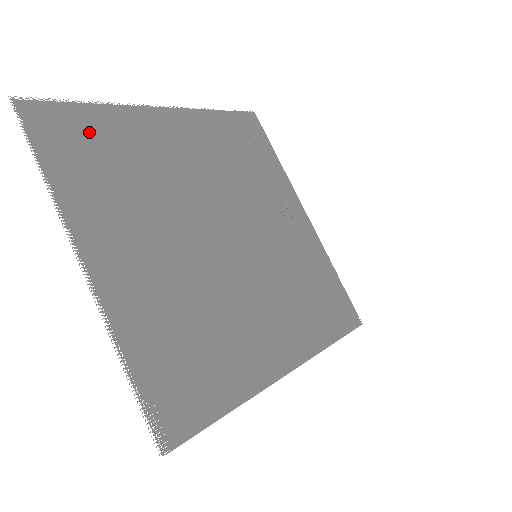
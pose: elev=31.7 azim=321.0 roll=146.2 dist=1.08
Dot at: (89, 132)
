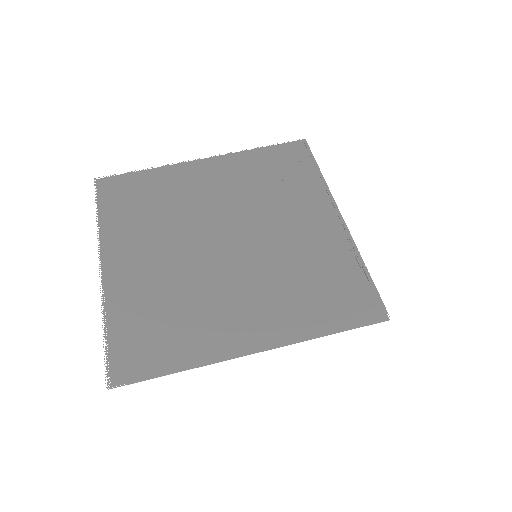
Dot at: (137, 187)
